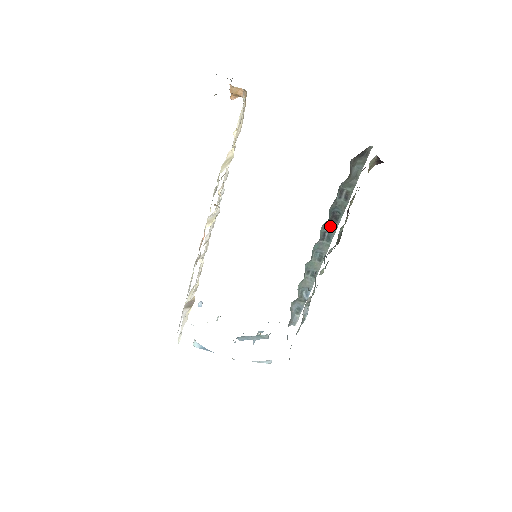
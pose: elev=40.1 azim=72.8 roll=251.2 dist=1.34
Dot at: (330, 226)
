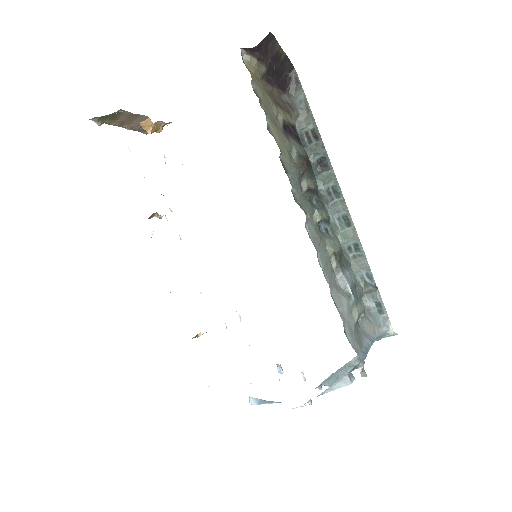
Dot at: (326, 179)
